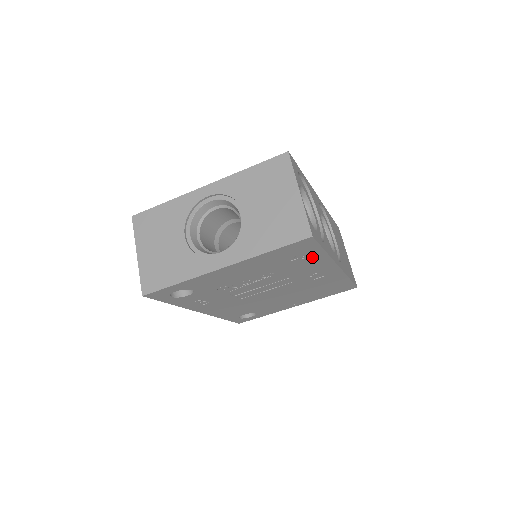
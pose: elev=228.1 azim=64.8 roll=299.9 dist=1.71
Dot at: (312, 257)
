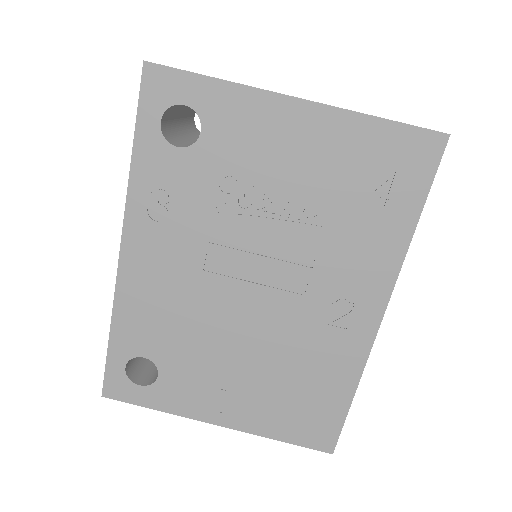
Dot at: (393, 218)
